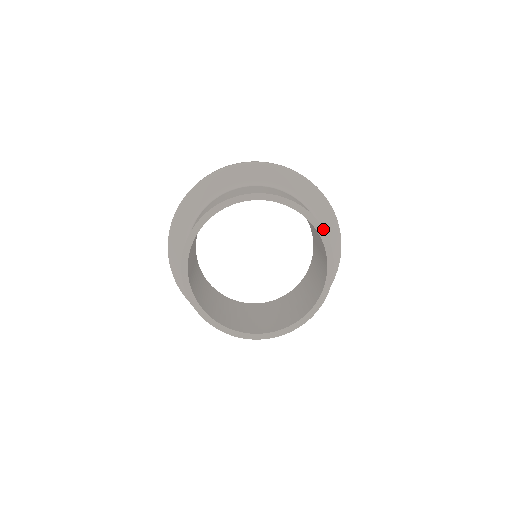
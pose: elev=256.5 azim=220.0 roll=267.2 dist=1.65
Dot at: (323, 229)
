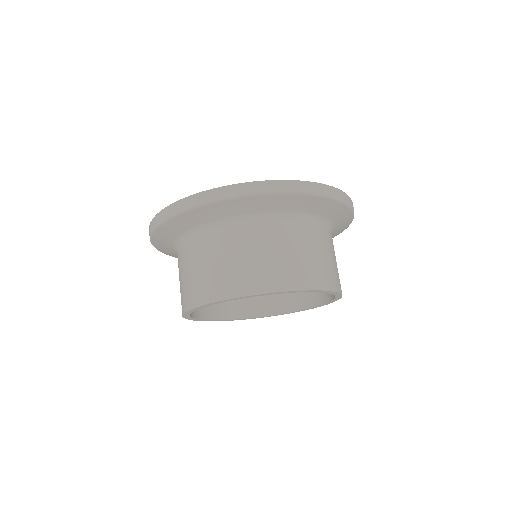
Dot at: occluded
